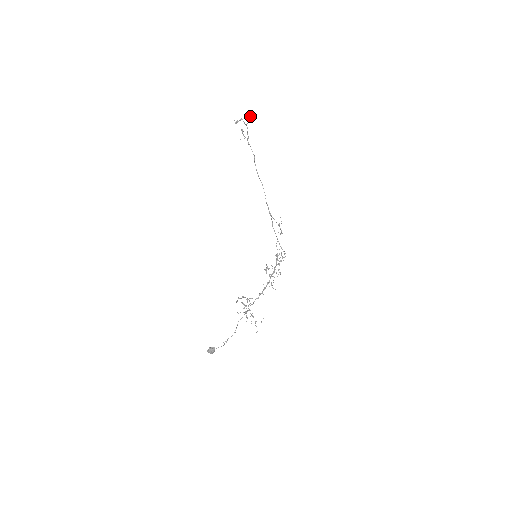
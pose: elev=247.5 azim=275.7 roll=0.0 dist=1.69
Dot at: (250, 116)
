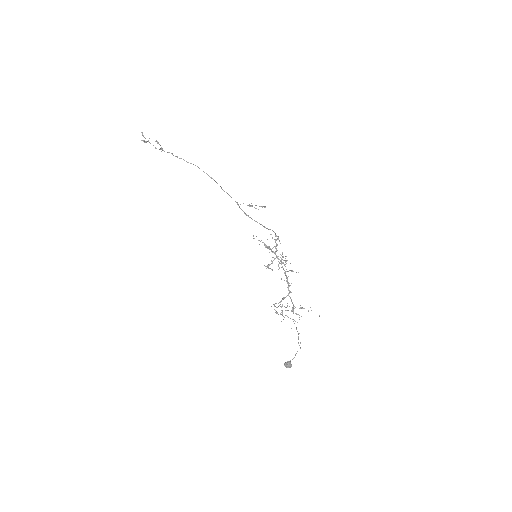
Dot at: (142, 132)
